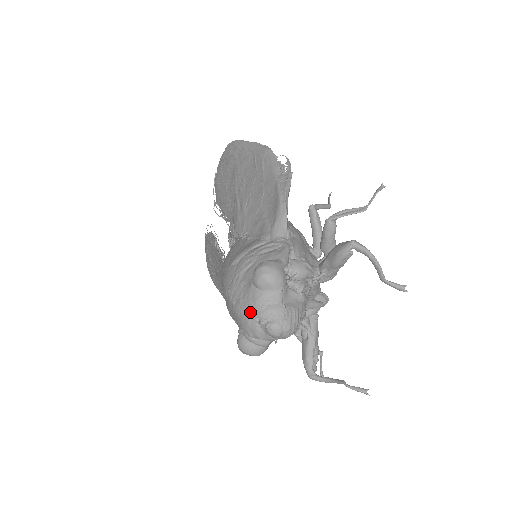
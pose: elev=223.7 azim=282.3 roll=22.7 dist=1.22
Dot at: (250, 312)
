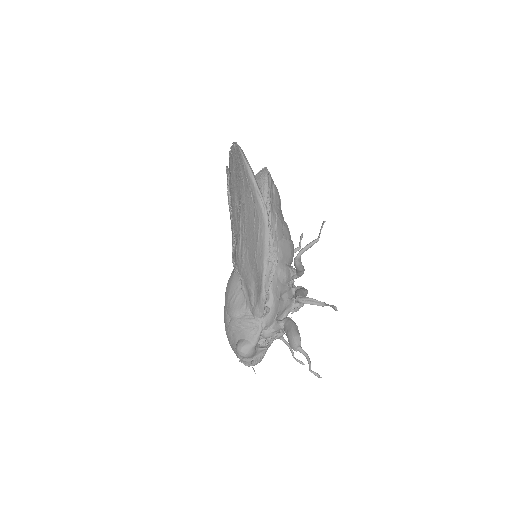
Dot at: (235, 353)
